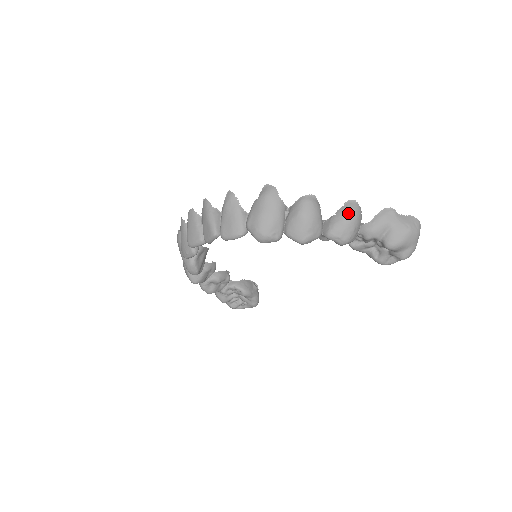
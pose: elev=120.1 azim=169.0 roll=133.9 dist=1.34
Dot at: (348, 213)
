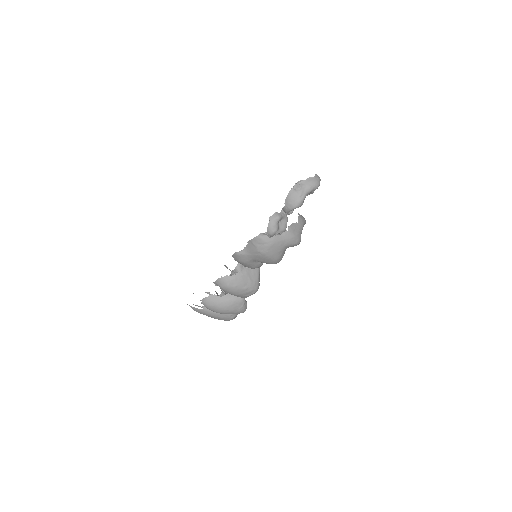
Dot at: (227, 291)
